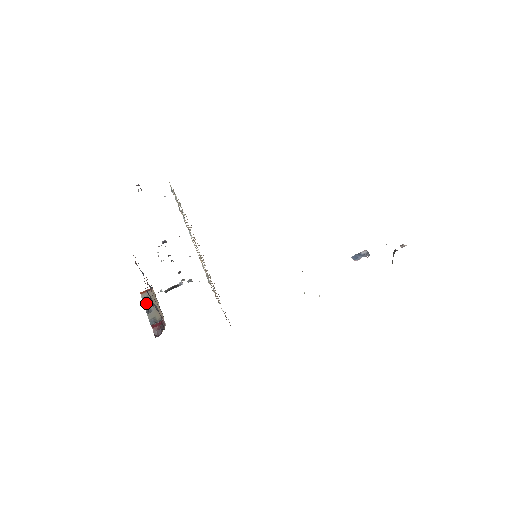
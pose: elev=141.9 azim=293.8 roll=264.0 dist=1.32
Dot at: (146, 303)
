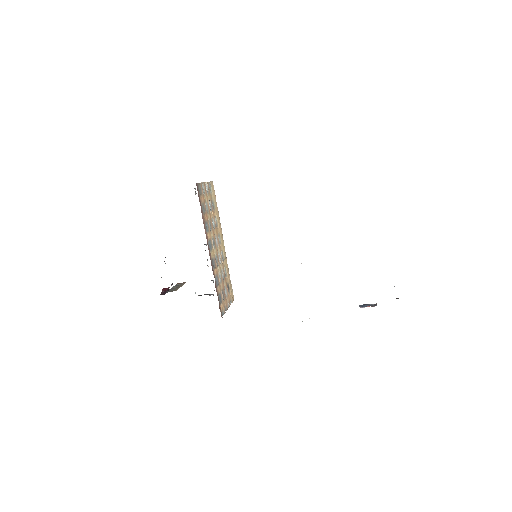
Dot at: (175, 286)
